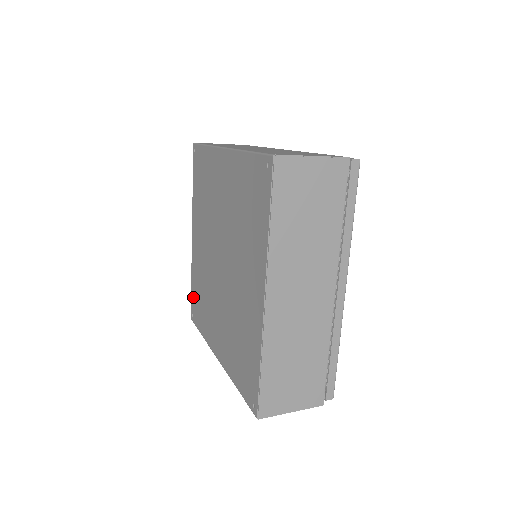
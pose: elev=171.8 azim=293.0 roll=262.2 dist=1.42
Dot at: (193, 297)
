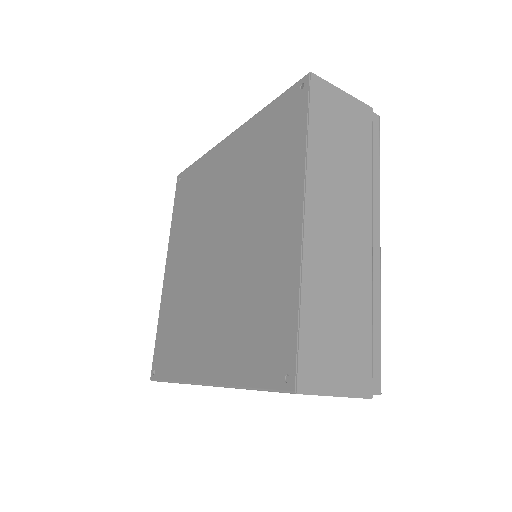
Dot at: (159, 344)
